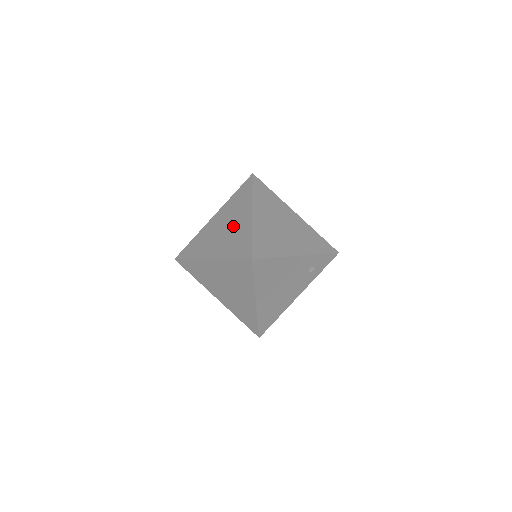
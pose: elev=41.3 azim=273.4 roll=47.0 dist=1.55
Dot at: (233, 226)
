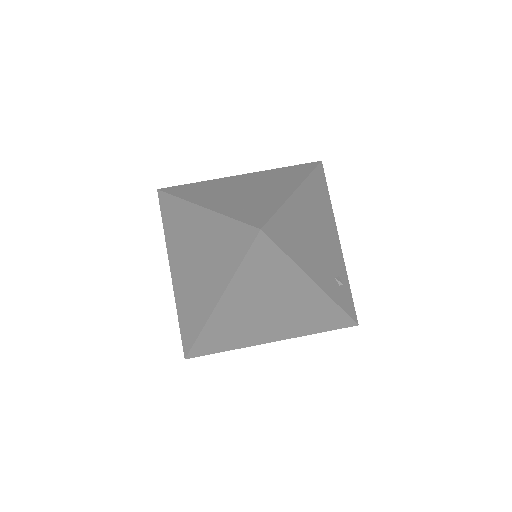
Dot at: occluded
